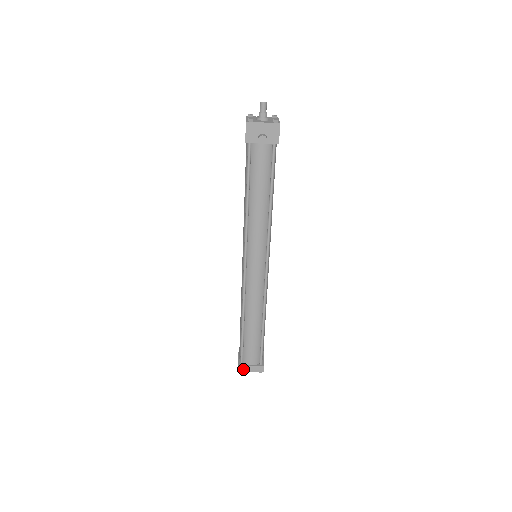
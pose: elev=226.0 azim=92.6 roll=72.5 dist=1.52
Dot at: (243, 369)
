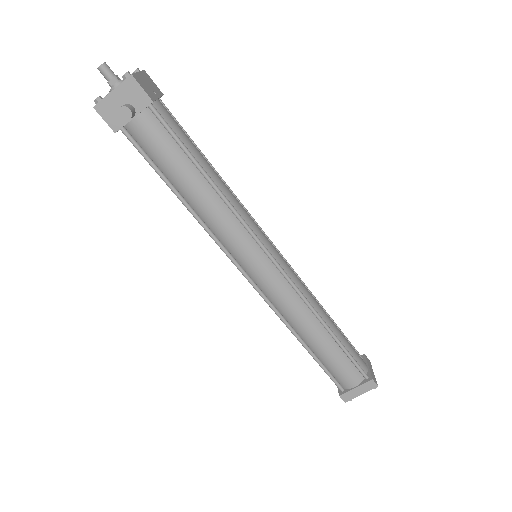
Dot at: (349, 396)
